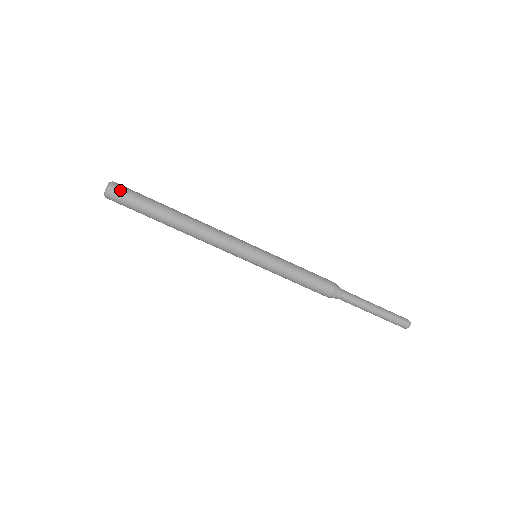
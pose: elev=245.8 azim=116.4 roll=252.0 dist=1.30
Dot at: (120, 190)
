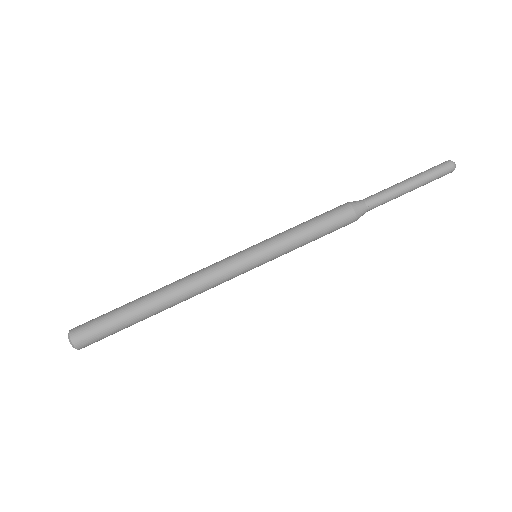
Dot at: (82, 325)
